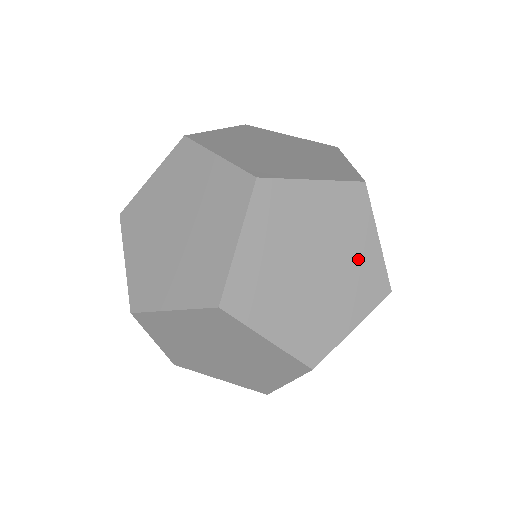
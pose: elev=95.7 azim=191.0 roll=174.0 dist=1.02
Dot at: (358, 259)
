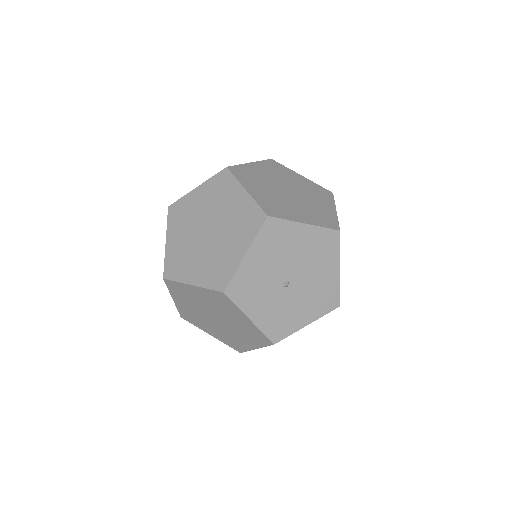
Dot at: (227, 252)
